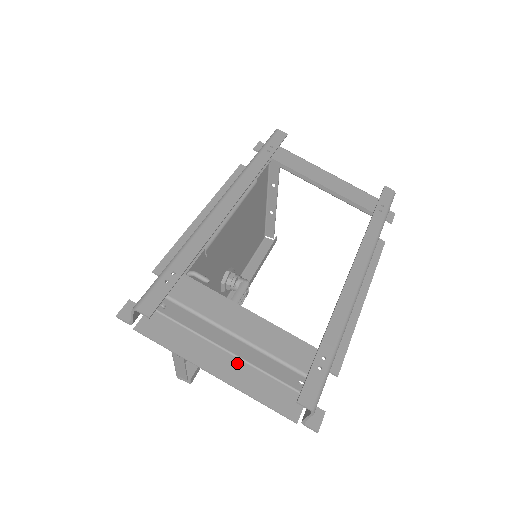
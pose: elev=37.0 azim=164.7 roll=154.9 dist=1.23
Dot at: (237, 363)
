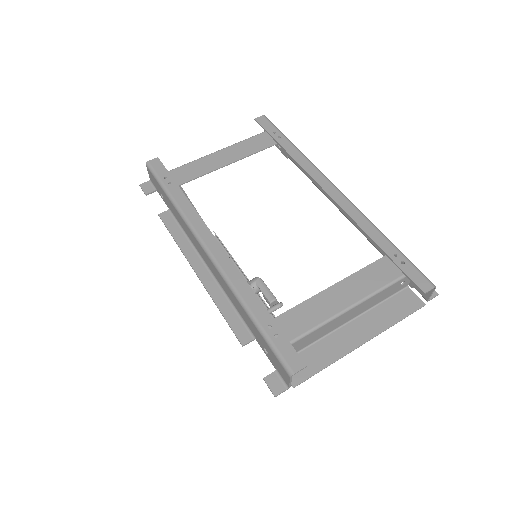
Dot at: (360, 321)
